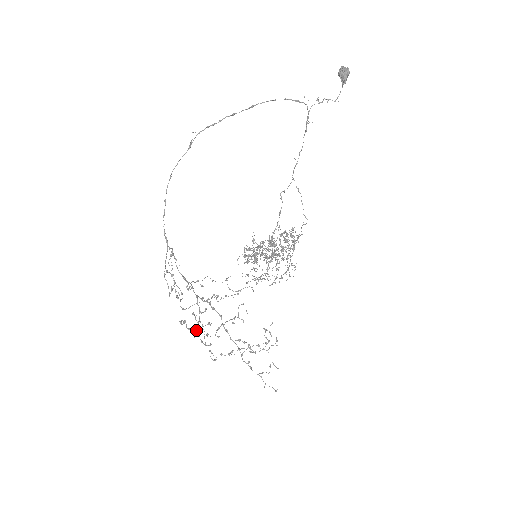
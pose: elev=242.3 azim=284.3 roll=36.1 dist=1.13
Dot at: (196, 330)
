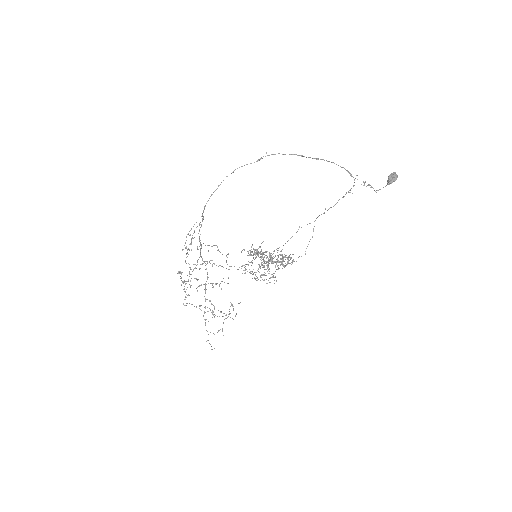
Dot at: occluded
